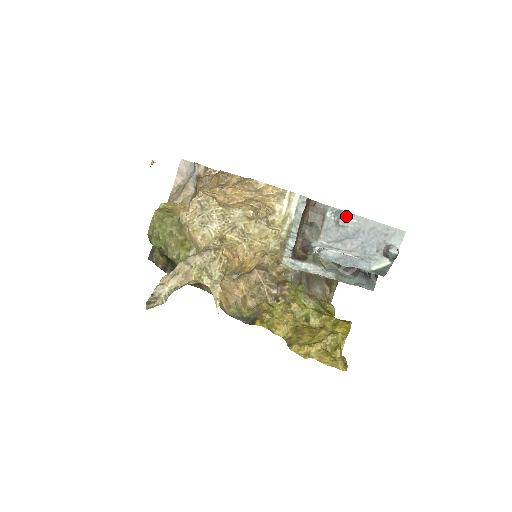
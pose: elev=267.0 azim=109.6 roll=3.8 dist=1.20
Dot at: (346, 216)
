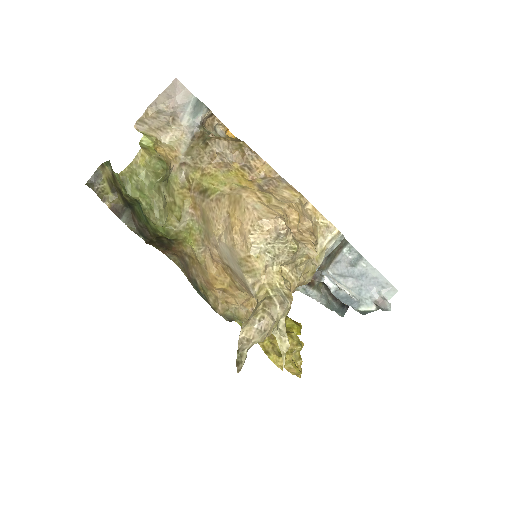
Dot at: (360, 258)
